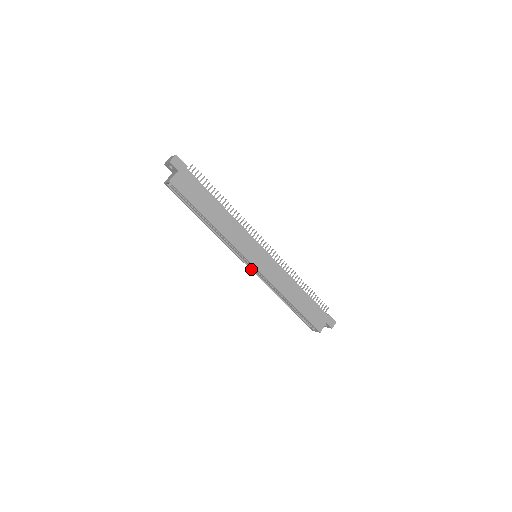
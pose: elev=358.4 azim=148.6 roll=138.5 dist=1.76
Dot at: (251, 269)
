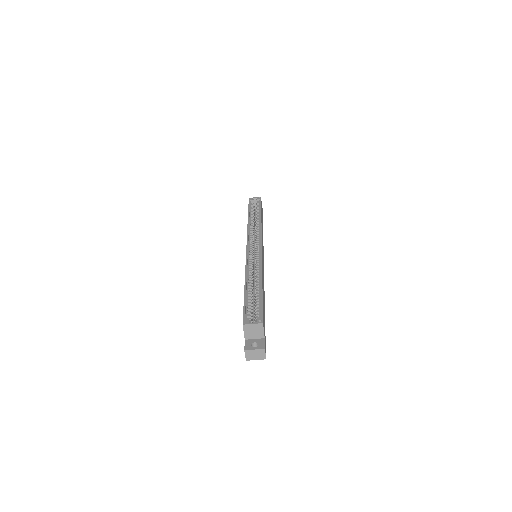
Dot at: (248, 250)
